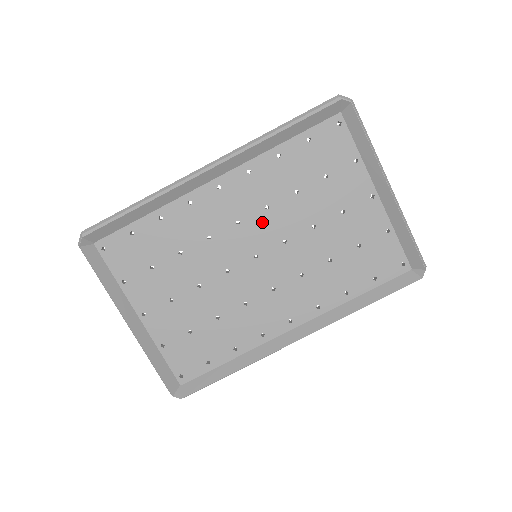
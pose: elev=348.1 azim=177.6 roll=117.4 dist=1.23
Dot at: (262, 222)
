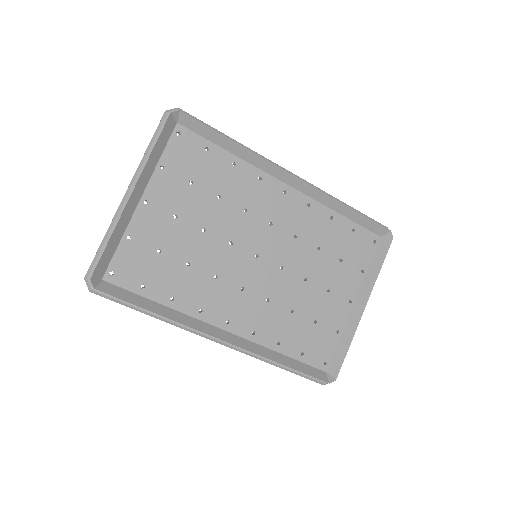
Dot at: (283, 241)
